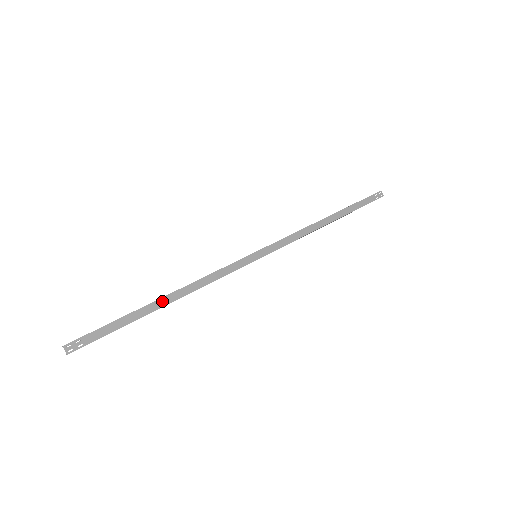
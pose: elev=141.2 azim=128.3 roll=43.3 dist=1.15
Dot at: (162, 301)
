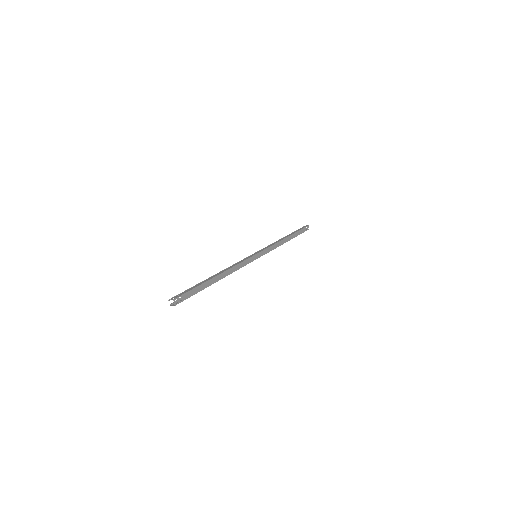
Dot at: (217, 278)
